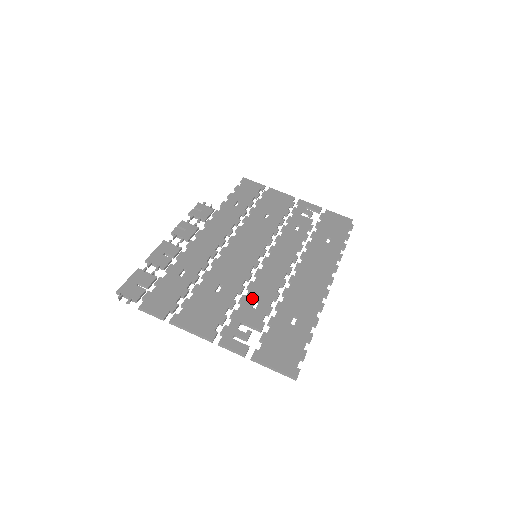
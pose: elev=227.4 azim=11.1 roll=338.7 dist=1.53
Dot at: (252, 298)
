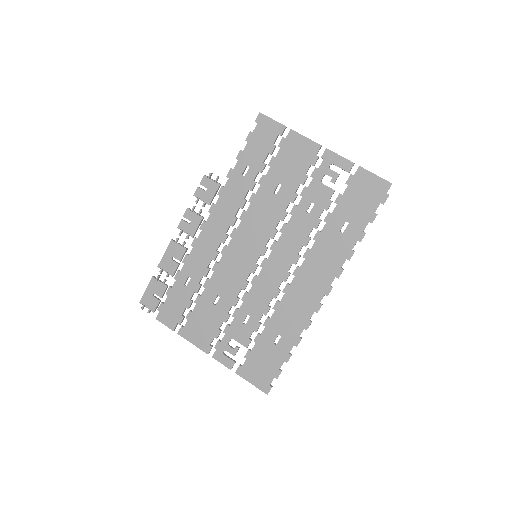
Dot at: (244, 313)
